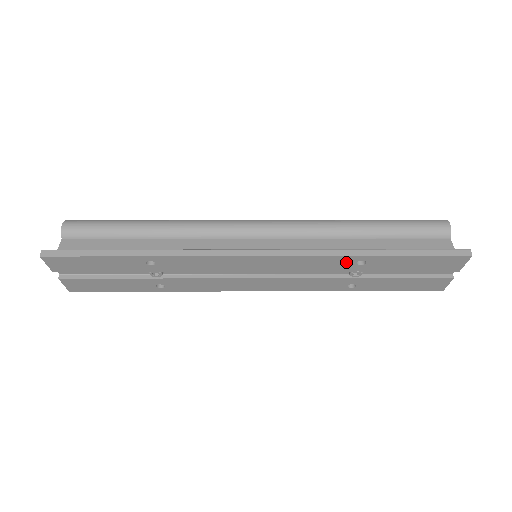
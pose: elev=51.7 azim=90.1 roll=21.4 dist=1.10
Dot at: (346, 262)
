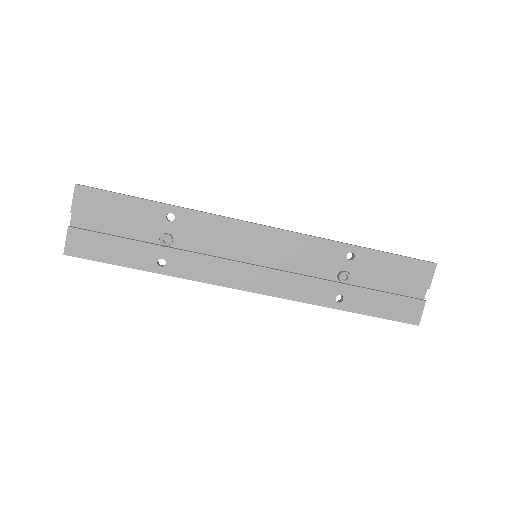
Dot at: (338, 253)
